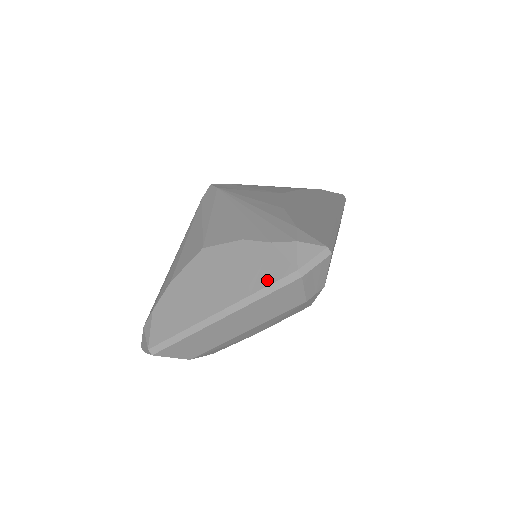
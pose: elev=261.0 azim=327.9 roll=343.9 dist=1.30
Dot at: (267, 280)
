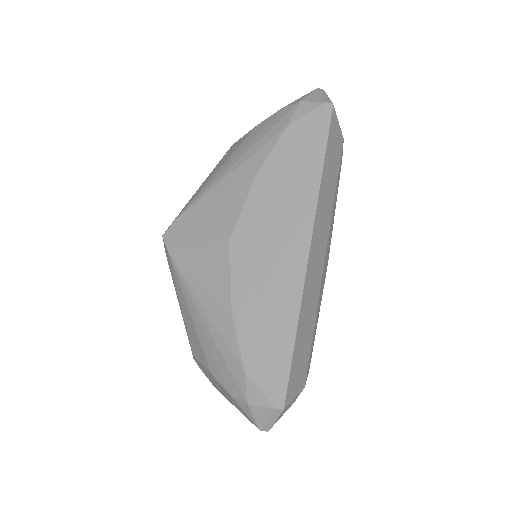
Dot at: (247, 417)
